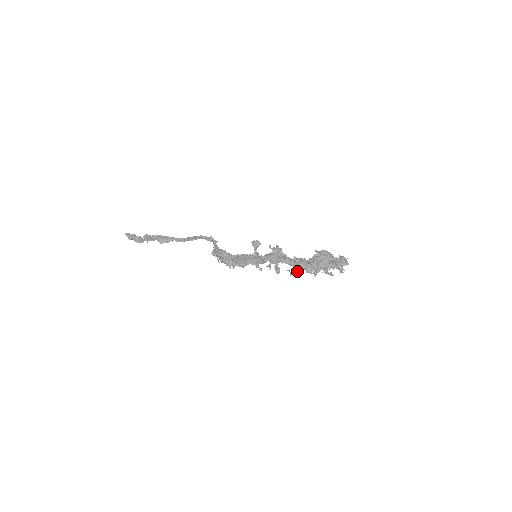
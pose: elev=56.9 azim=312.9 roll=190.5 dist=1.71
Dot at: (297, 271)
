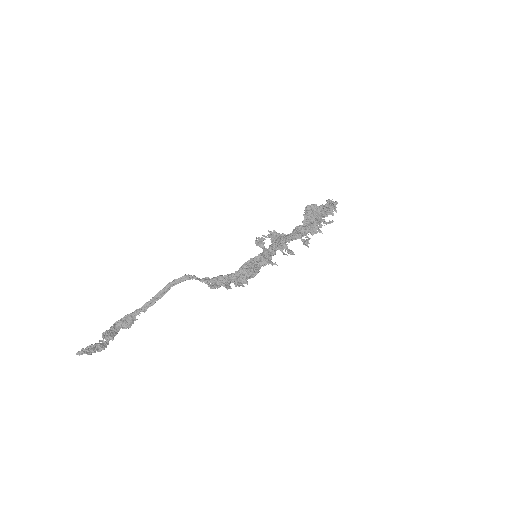
Dot at: (307, 240)
